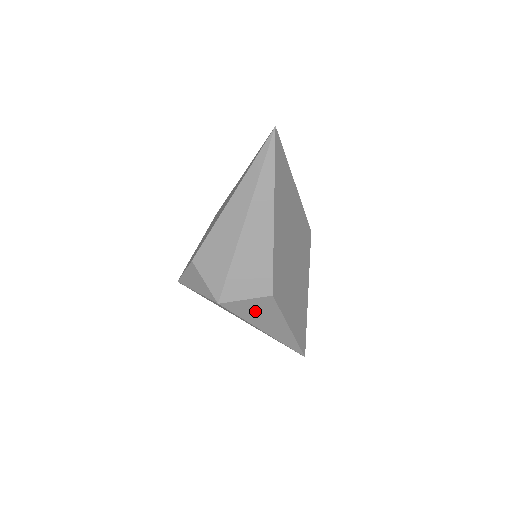
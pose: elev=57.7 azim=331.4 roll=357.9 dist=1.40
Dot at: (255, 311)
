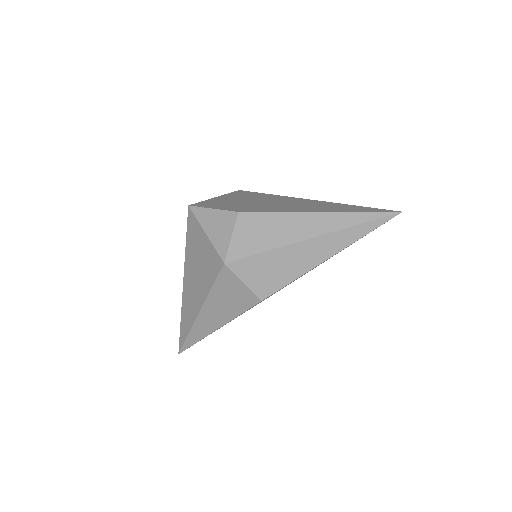
Dot at: (229, 295)
